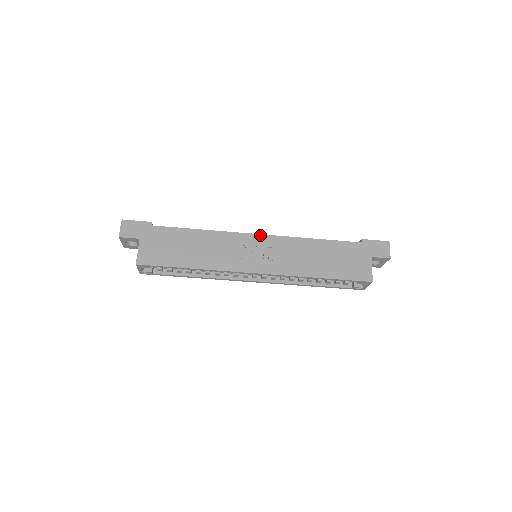
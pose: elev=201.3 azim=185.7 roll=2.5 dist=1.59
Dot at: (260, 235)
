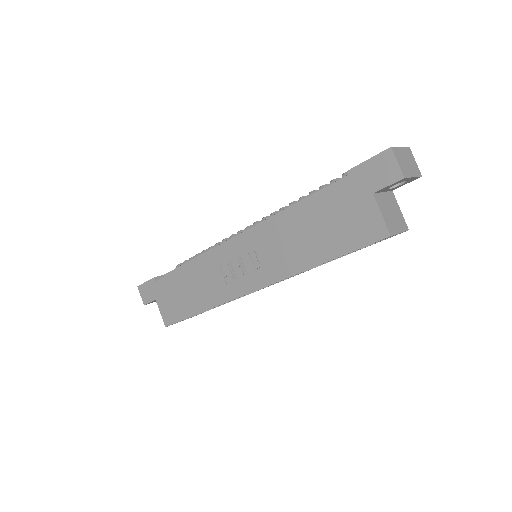
Dot at: (234, 240)
